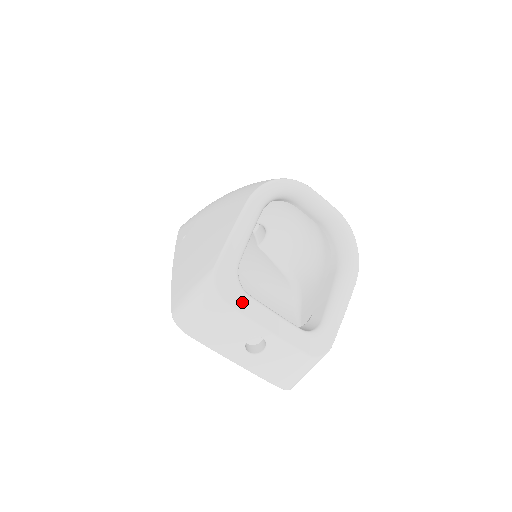
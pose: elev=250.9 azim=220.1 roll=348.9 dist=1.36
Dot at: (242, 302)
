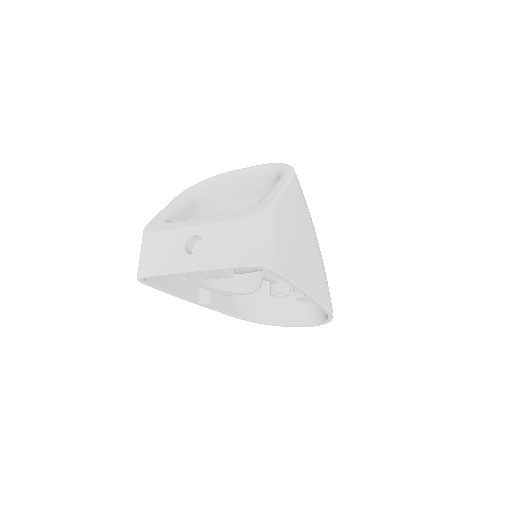
Dot at: (168, 226)
